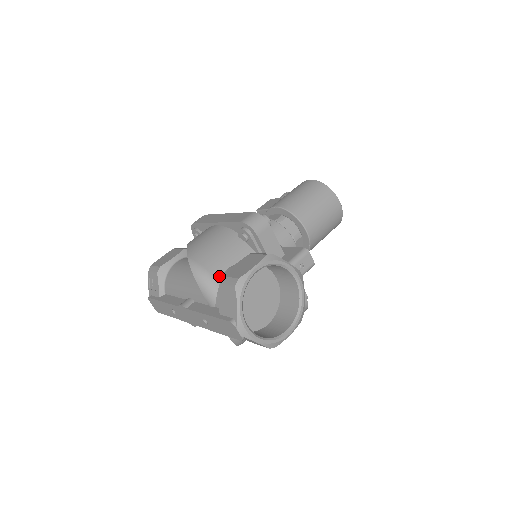
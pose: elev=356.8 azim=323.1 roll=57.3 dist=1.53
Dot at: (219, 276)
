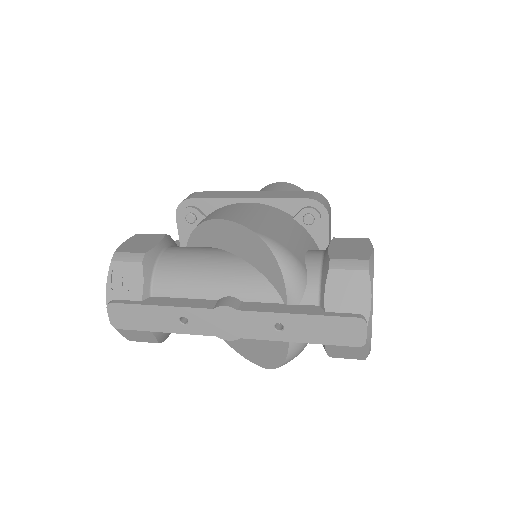
Dot at: (303, 262)
